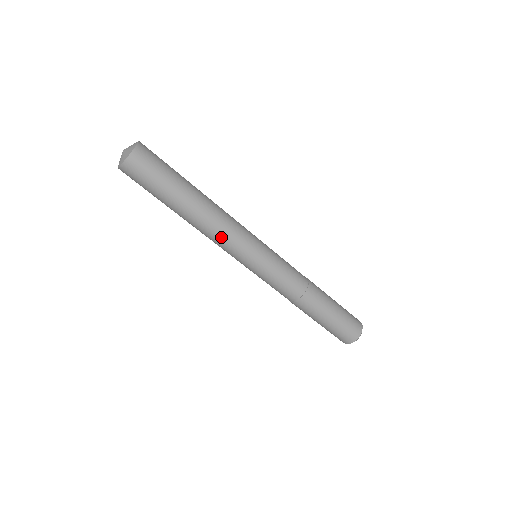
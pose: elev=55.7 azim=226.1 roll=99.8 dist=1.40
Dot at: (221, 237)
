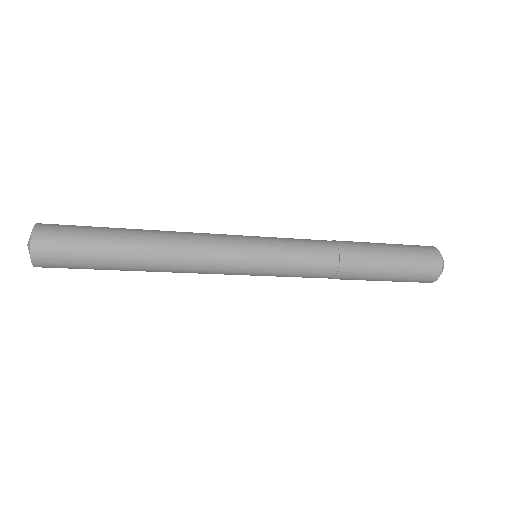
Dot at: (196, 272)
